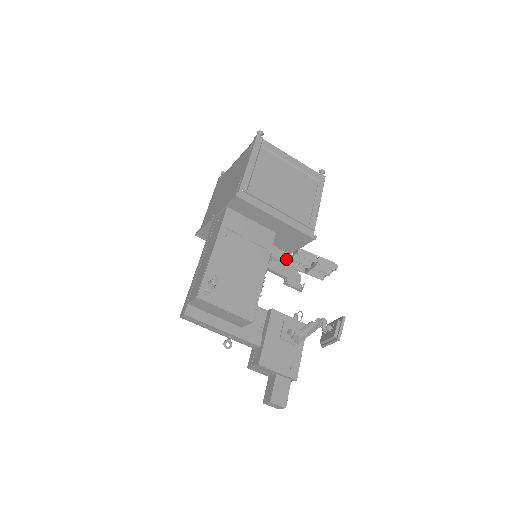
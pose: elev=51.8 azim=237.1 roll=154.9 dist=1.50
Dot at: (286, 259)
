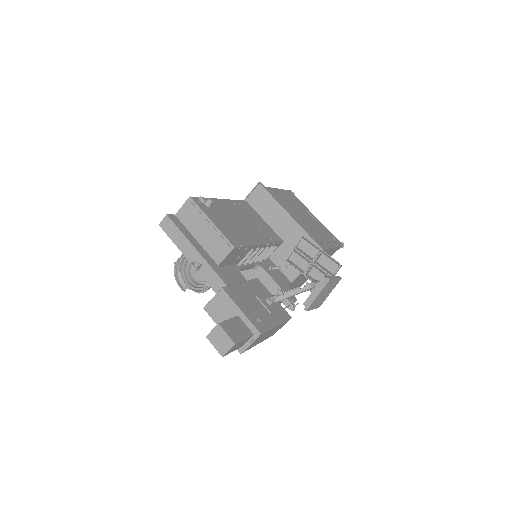
Dot at: (286, 265)
